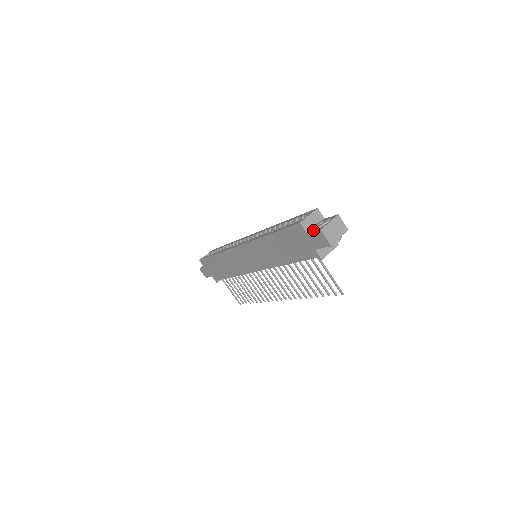
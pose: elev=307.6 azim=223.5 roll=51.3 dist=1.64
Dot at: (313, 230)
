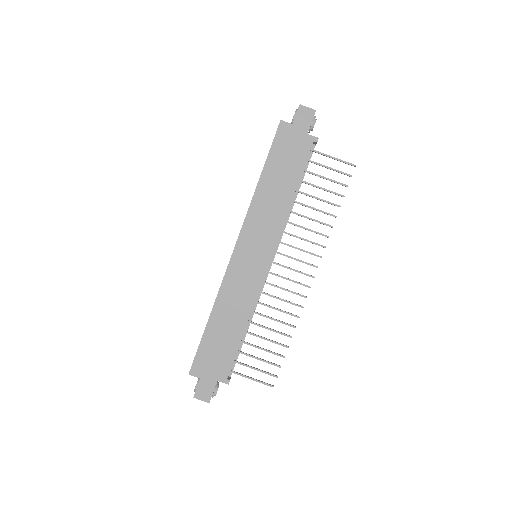
Dot at: (293, 120)
